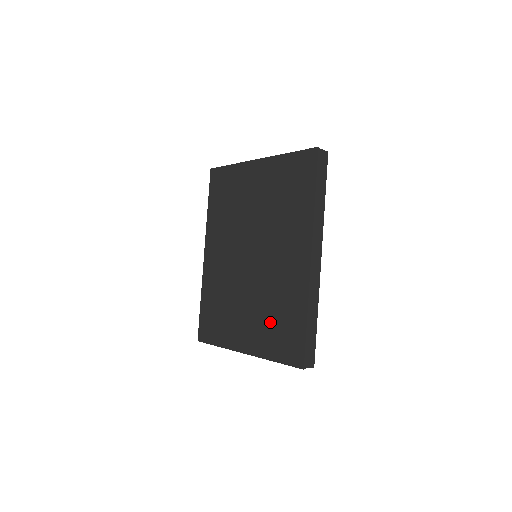
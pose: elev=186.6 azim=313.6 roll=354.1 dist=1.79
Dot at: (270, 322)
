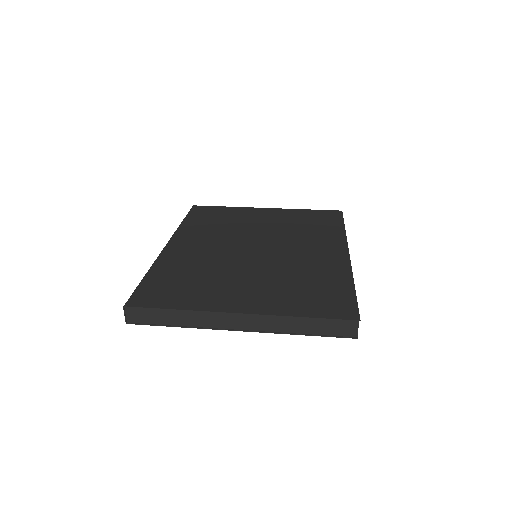
Dot at: (293, 288)
